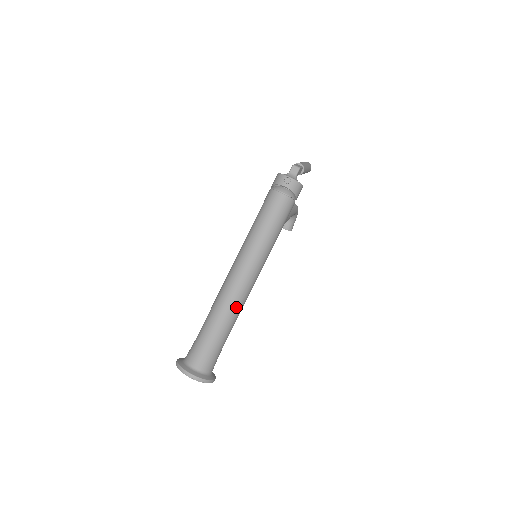
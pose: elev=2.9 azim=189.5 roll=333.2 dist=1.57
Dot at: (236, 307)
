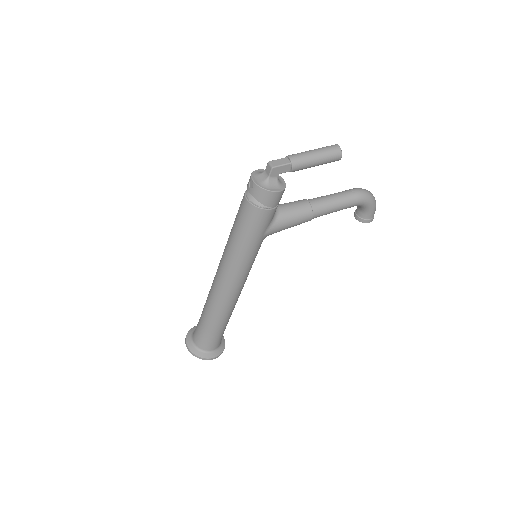
Dot at: (217, 304)
